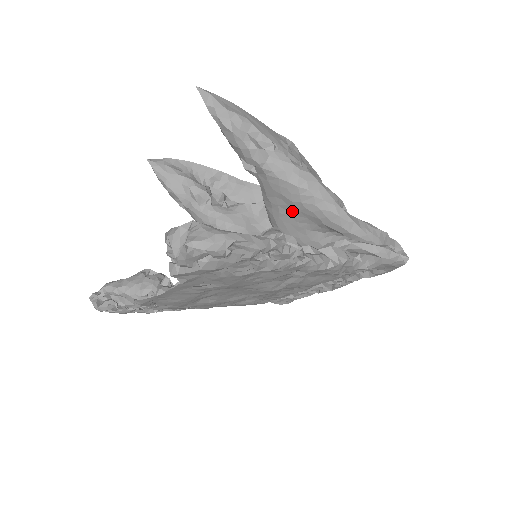
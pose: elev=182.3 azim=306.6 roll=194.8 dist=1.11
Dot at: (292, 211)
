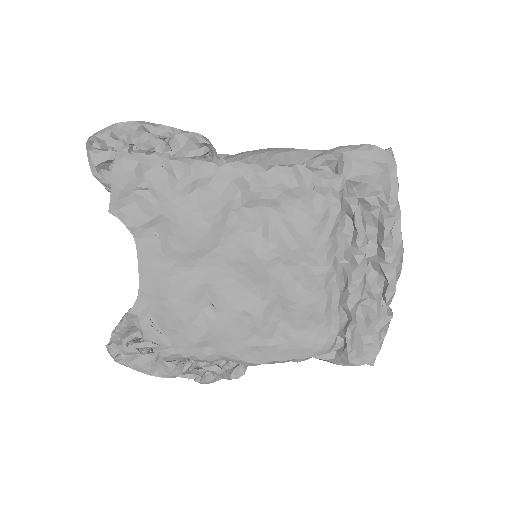
Dot at: occluded
